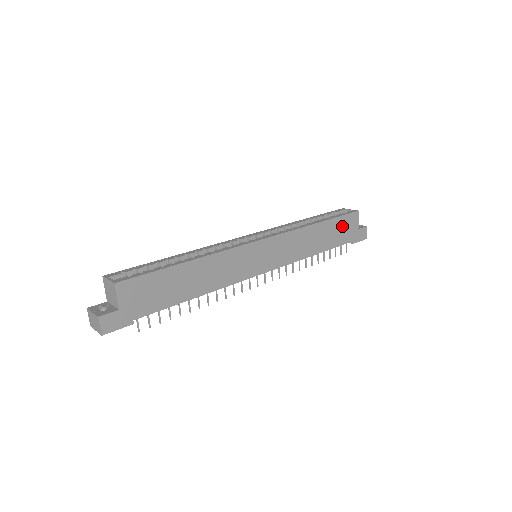
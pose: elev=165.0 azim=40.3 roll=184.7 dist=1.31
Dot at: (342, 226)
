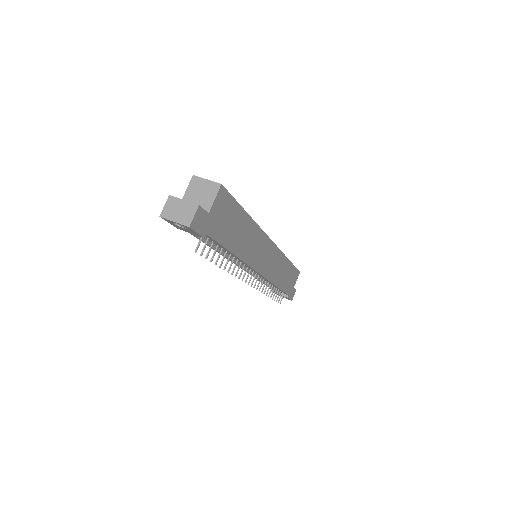
Dot at: (292, 276)
